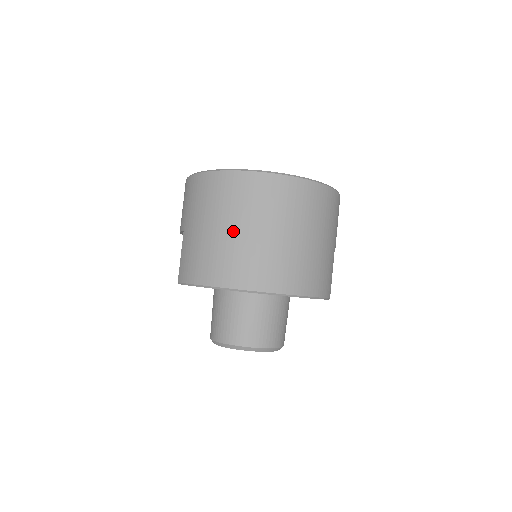
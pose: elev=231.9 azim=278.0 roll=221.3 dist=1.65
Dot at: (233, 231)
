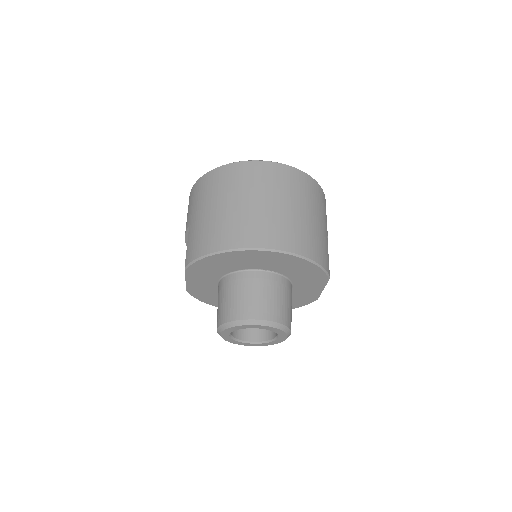
Dot at: (235, 204)
